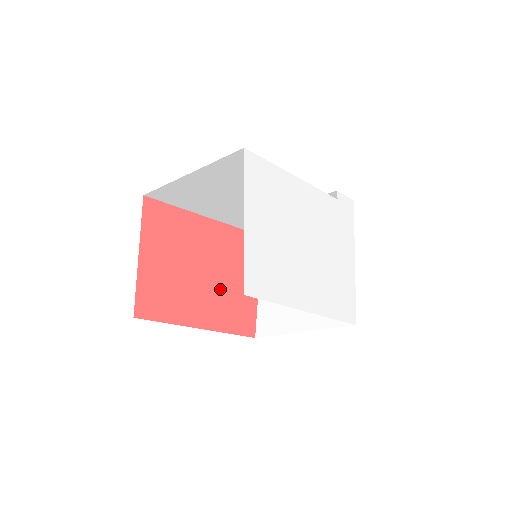
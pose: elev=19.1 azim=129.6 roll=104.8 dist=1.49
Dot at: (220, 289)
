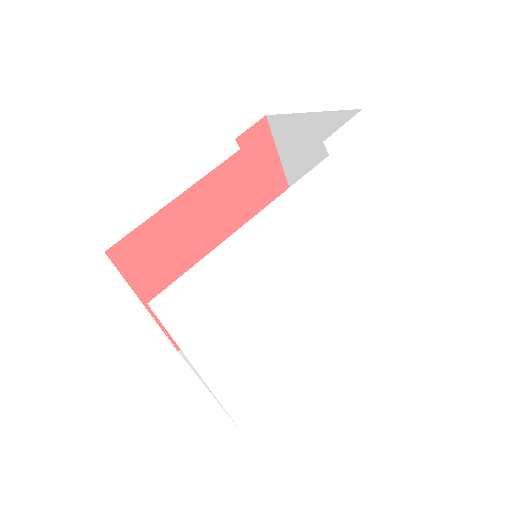
Dot at: occluded
